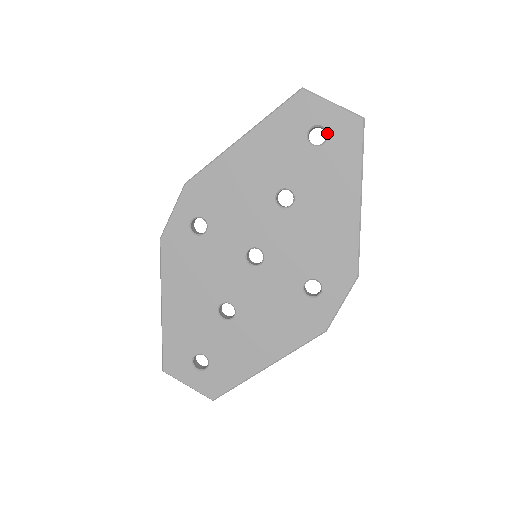
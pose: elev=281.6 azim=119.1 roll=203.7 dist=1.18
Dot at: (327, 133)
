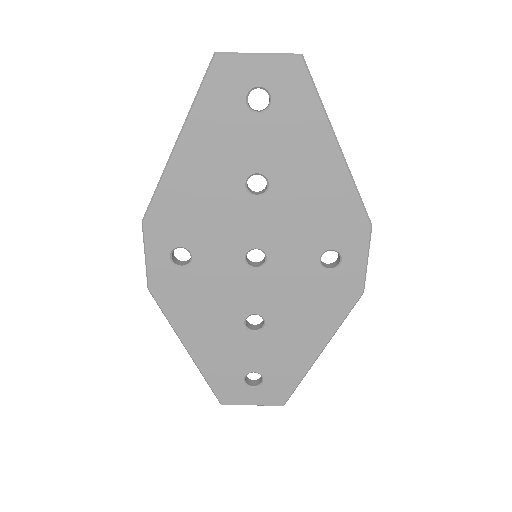
Dot at: (268, 92)
